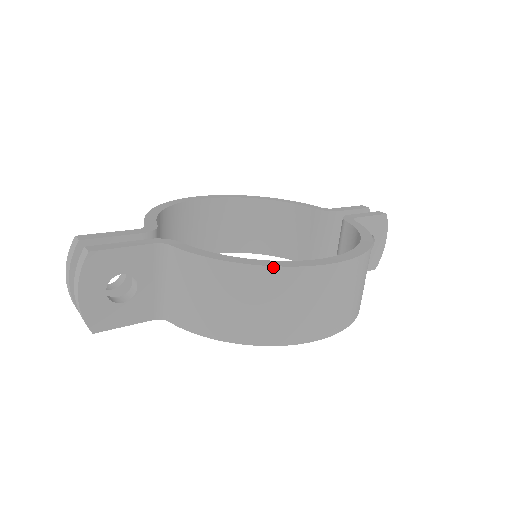
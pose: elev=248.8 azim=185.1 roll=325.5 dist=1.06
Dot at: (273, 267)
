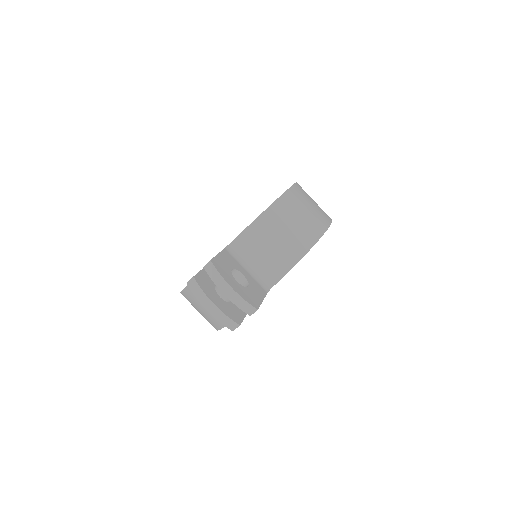
Dot at: (282, 195)
